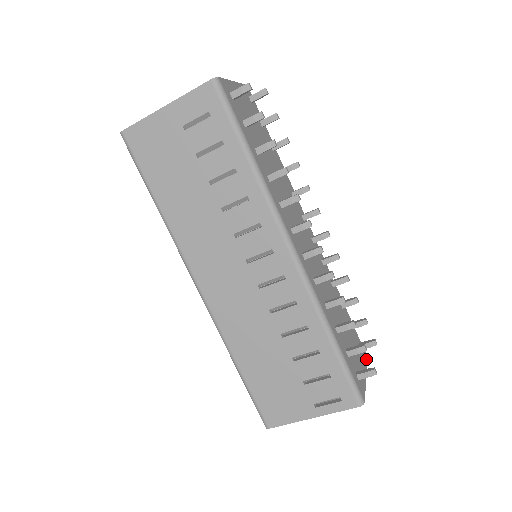
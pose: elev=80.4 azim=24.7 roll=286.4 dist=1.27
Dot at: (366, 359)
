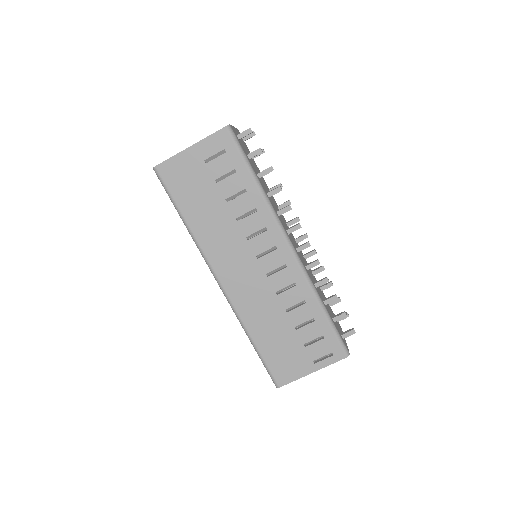
Dot at: occluded
